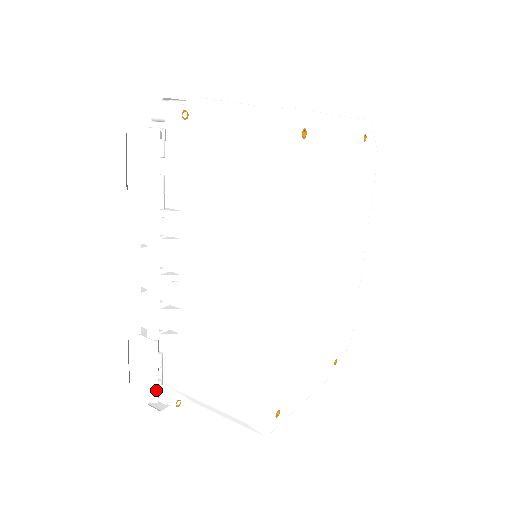
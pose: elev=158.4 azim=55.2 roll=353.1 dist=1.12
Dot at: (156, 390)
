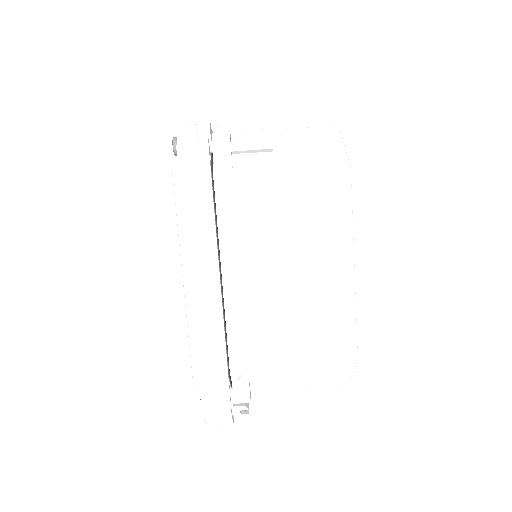
Dot at: occluded
